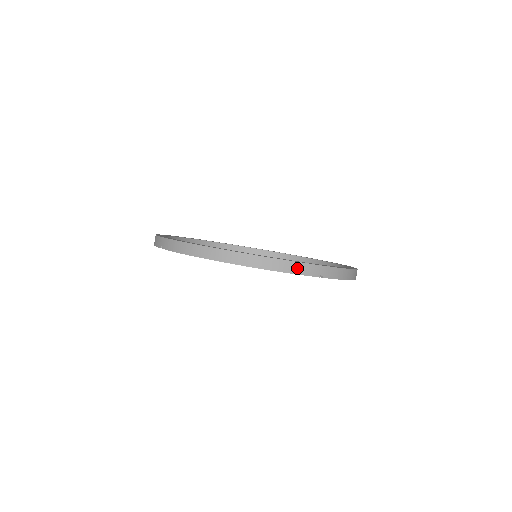
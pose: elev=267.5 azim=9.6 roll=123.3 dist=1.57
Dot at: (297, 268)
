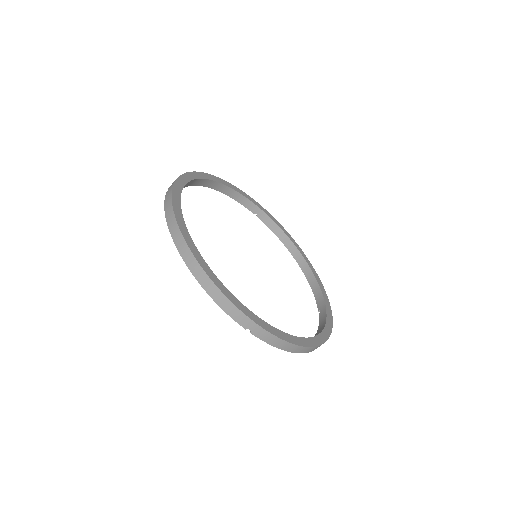
Dot at: (228, 307)
